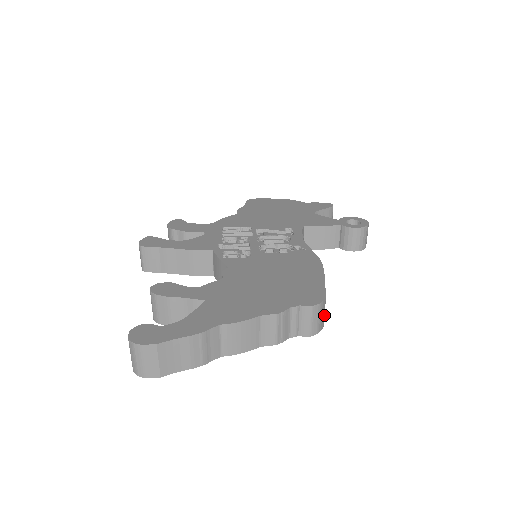
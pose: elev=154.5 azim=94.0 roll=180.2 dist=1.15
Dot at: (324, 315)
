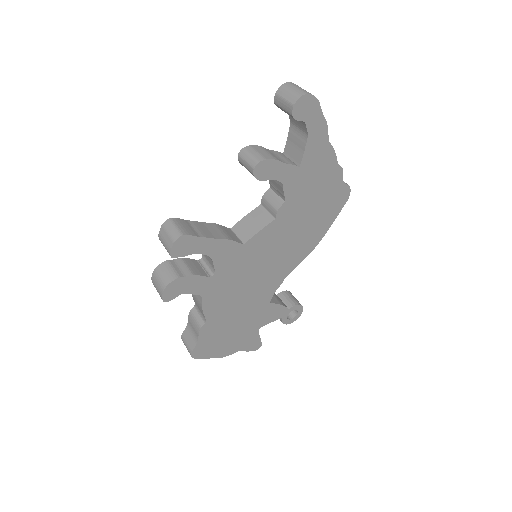
Dot at: occluded
